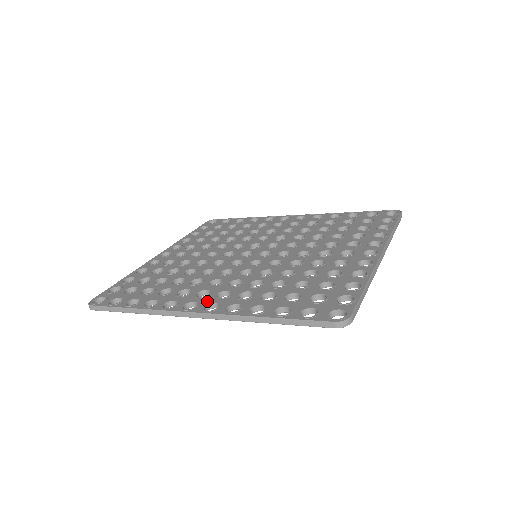
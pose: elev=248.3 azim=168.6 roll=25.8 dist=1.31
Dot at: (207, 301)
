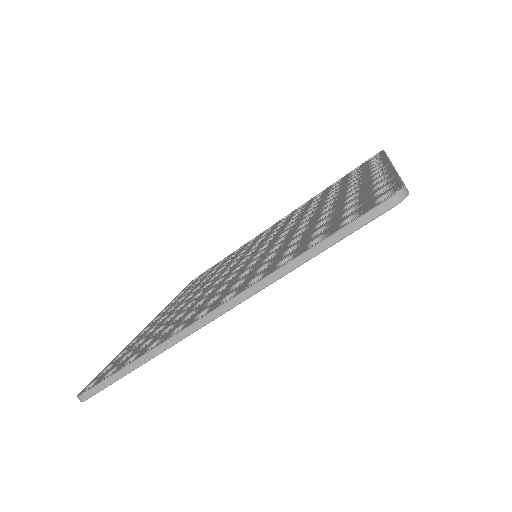
Dot at: (220, 299)
